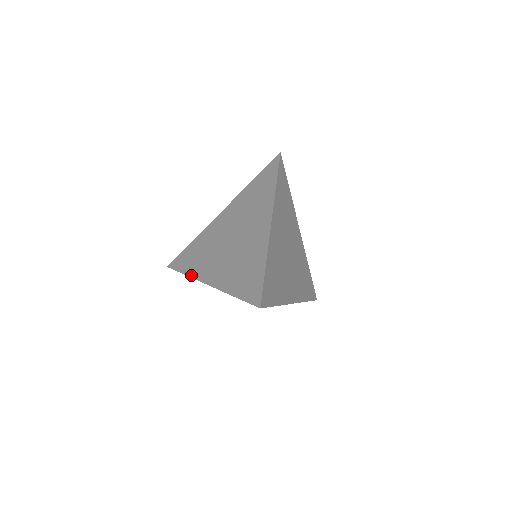
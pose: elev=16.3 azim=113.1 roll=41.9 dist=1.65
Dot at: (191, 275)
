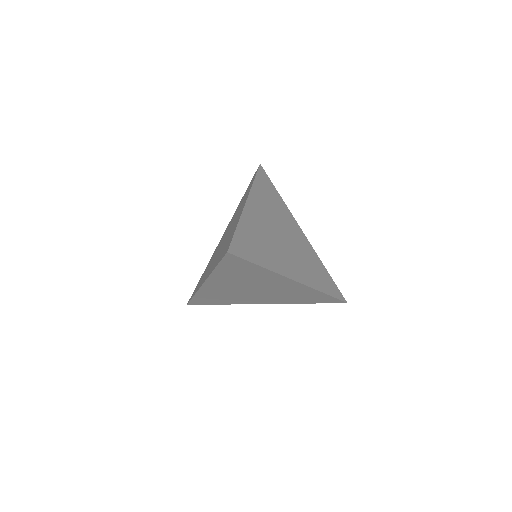
Dot at: (197, 290)
